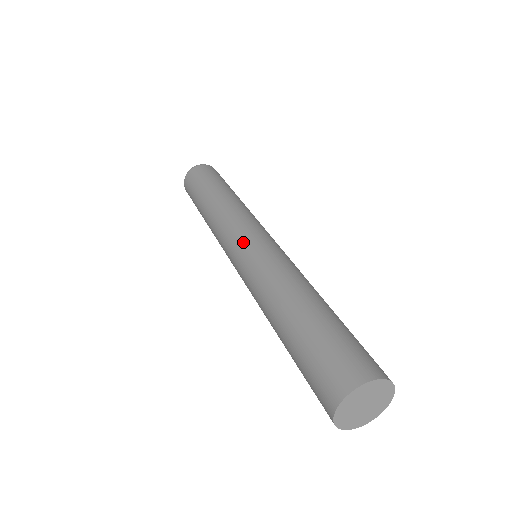
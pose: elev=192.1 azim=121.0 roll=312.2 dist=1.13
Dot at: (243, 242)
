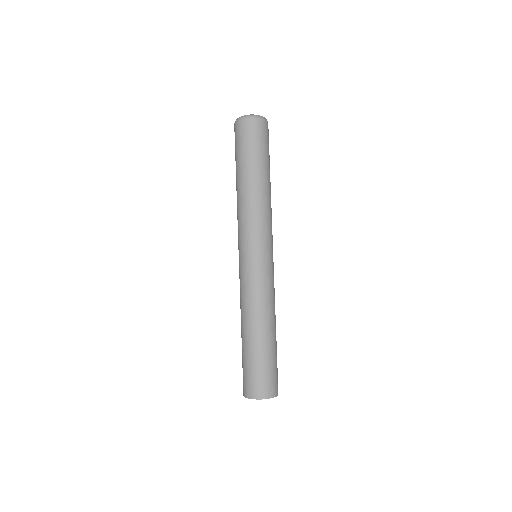
Dot at: (243, 256)
